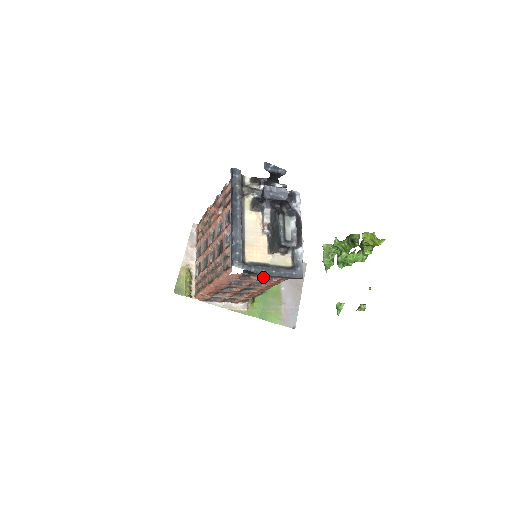
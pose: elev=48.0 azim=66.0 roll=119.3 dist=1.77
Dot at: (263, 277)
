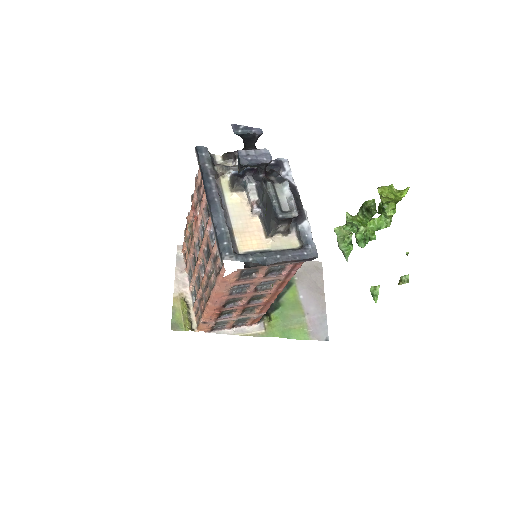
Dot at: (268, 271)
